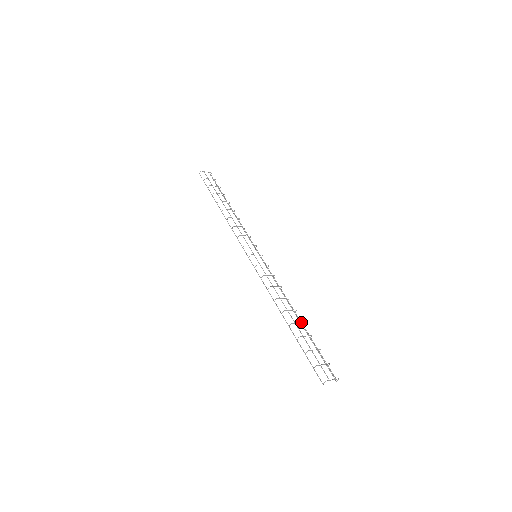
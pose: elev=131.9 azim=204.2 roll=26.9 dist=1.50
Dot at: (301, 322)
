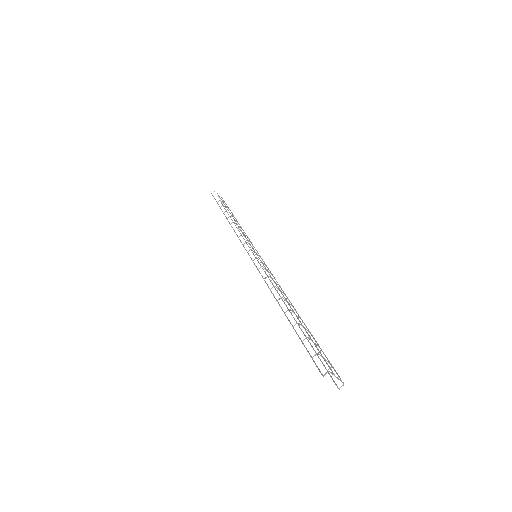
Dot at: (300, 317)
